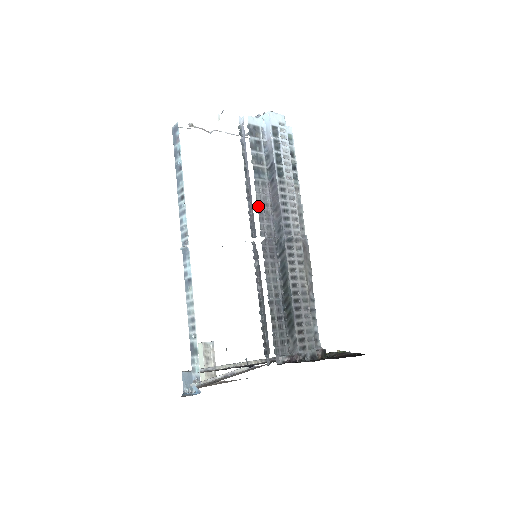
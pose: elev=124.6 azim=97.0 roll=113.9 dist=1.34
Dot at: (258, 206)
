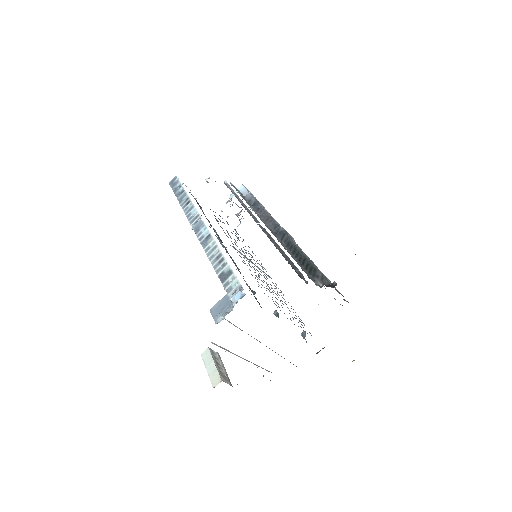
Dot at: (254, 211)
